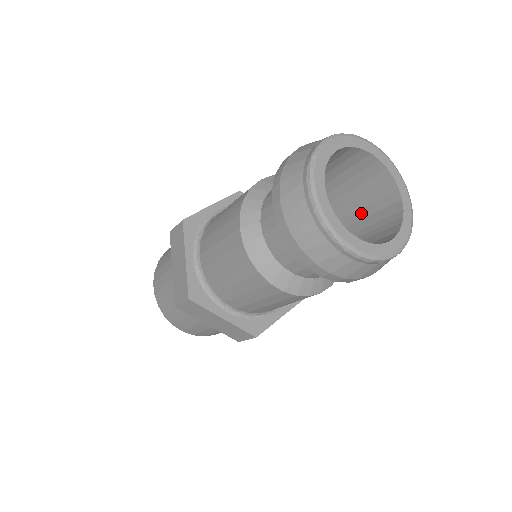
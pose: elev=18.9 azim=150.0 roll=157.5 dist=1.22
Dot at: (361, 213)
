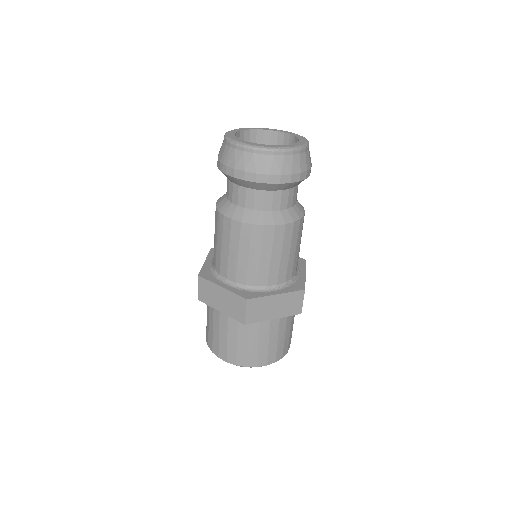
Dot at: occluded
